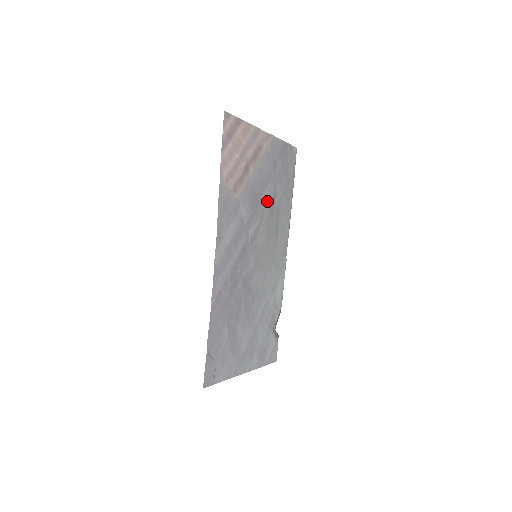
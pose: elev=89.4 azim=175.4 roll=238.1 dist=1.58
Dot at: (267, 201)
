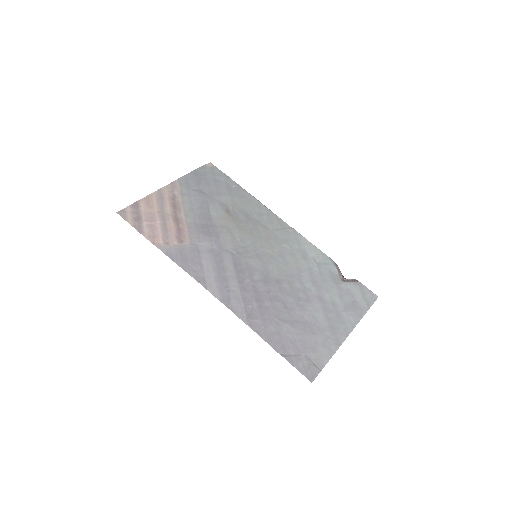
Dot at: (221, 217)
